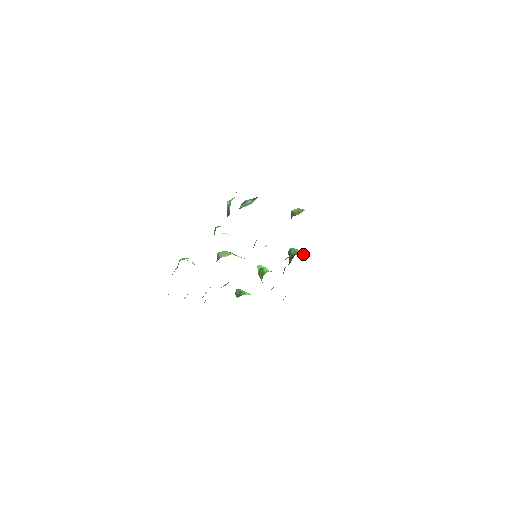
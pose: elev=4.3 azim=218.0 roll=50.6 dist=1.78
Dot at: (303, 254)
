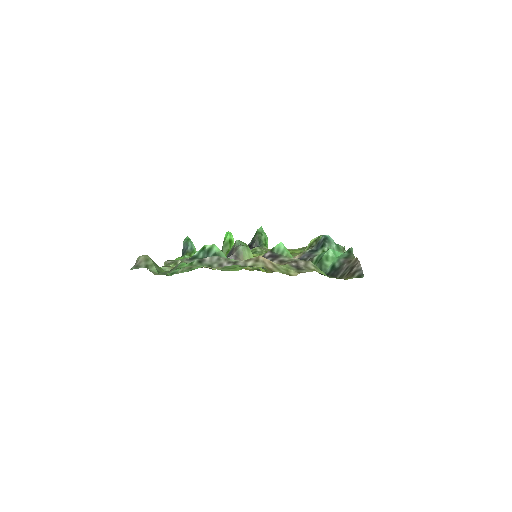
Dot at: occluded
